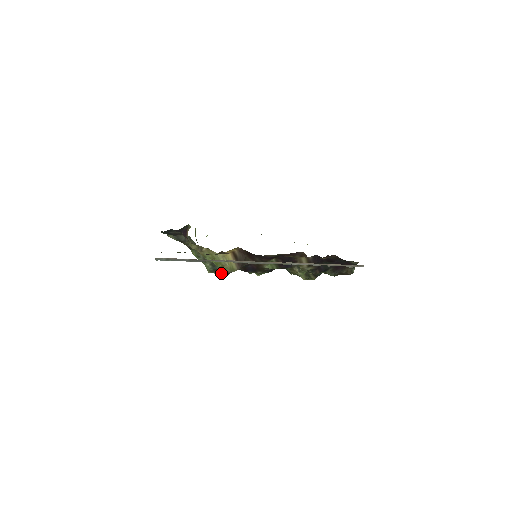
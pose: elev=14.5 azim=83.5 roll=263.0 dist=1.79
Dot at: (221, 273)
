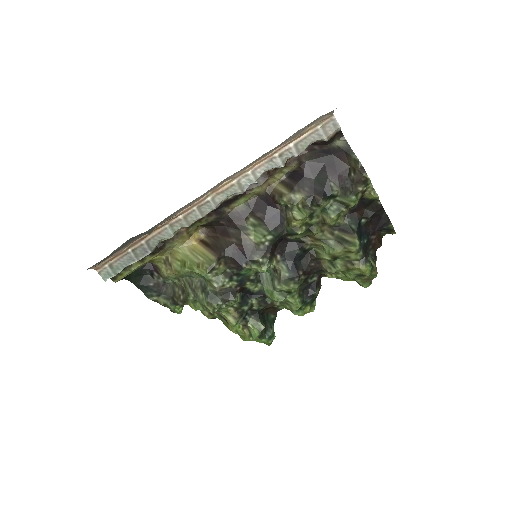
Dot at: (224, 301)
